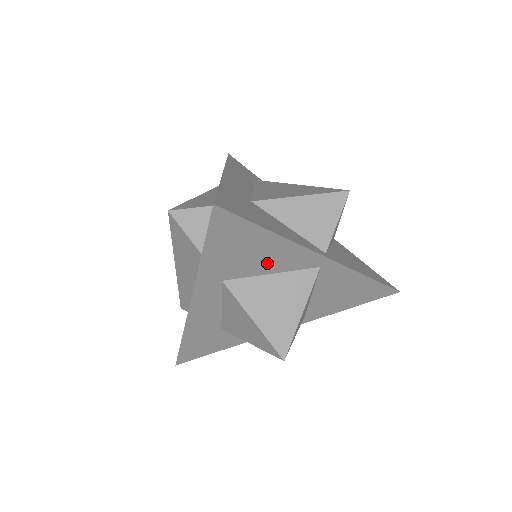
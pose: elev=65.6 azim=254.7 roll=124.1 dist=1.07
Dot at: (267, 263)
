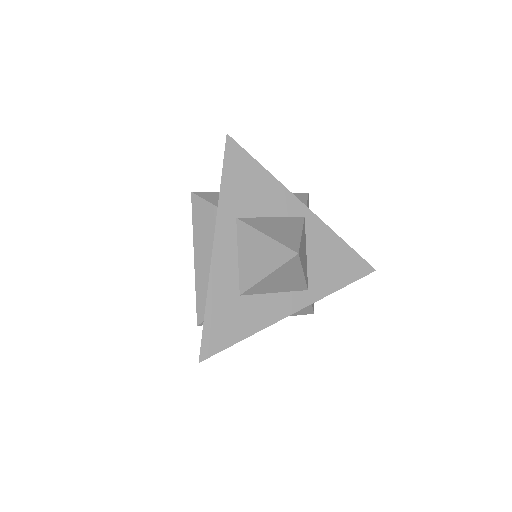
Dot at: (266, 203)
